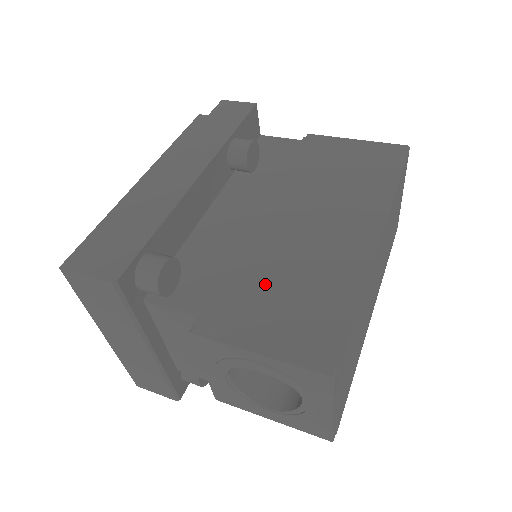
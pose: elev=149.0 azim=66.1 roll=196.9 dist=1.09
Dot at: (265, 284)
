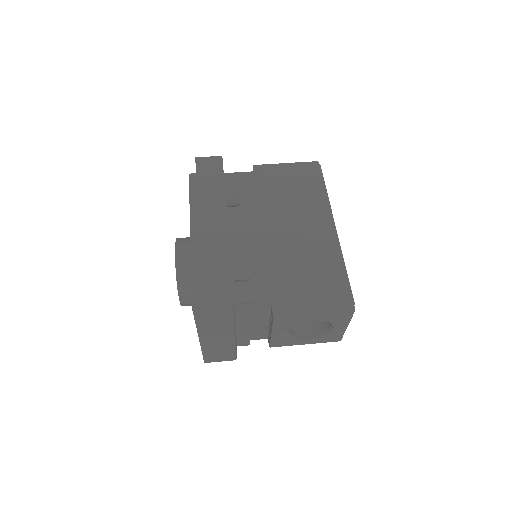
Dot at: (295, 275)
